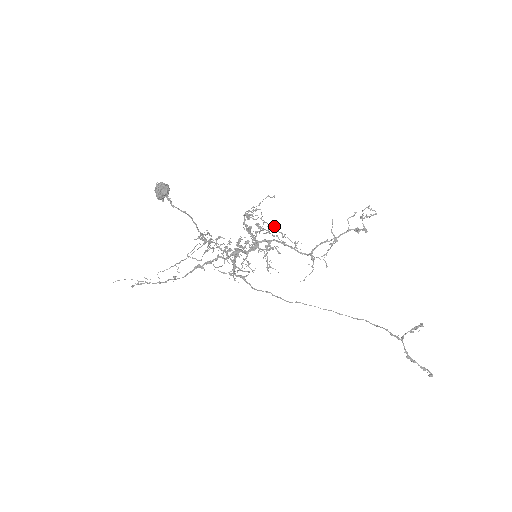
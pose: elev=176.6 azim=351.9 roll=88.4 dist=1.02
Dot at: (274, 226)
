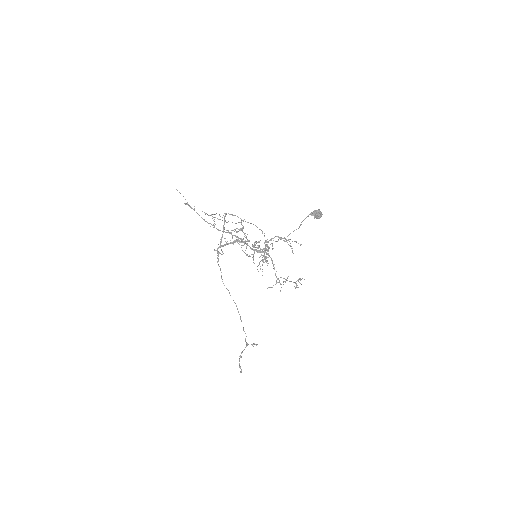
Dot at: occluded
